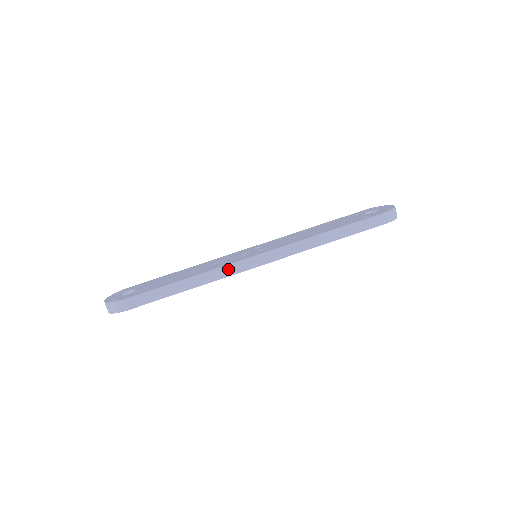
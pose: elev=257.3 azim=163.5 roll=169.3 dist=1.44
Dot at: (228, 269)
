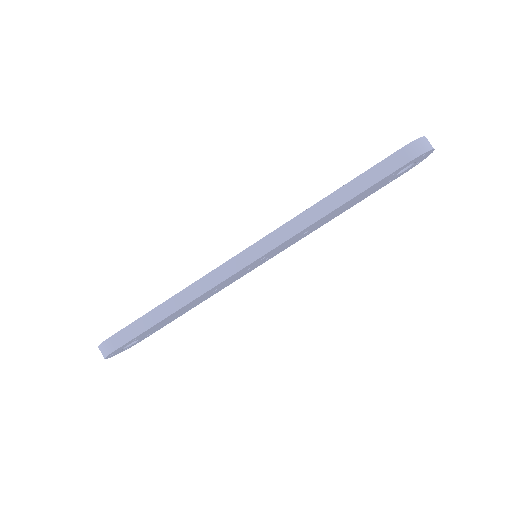
Dot at: (213, 276)
